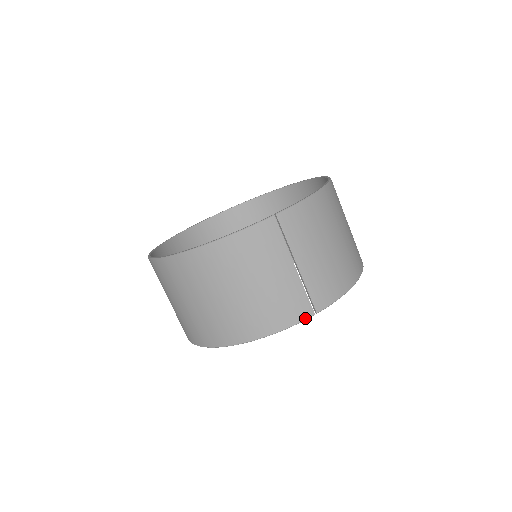
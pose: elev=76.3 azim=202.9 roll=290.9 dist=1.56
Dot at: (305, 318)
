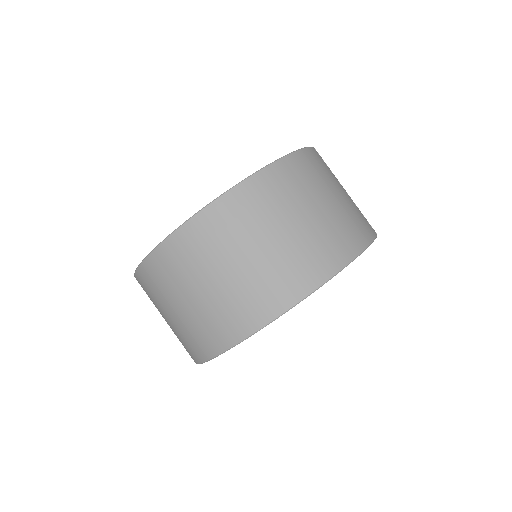
Dot at: (376, 235)
